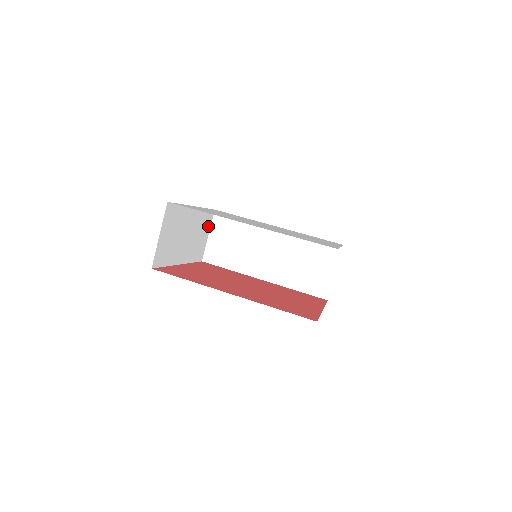
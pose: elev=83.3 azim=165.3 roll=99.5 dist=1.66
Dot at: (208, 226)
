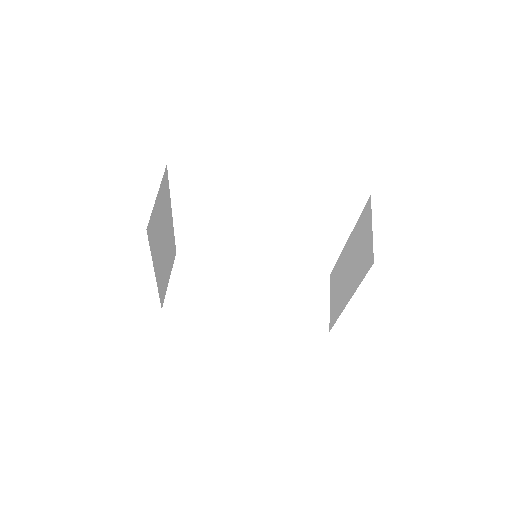
Dot at: (171, 266)
